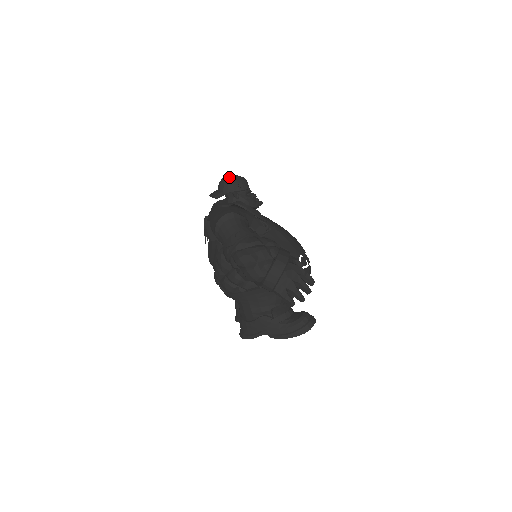
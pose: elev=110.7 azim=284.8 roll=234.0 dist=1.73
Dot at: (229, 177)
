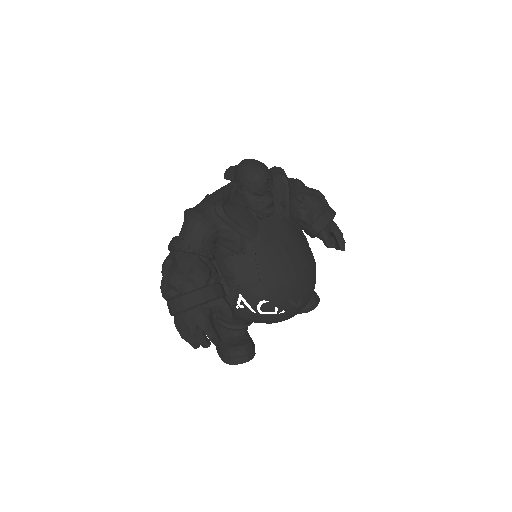
Dot at: (246, 164)
